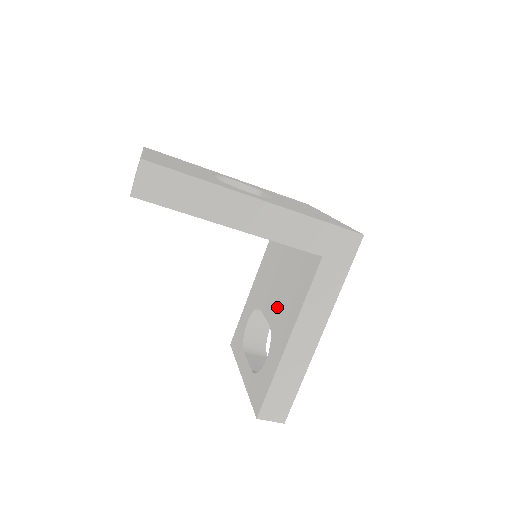
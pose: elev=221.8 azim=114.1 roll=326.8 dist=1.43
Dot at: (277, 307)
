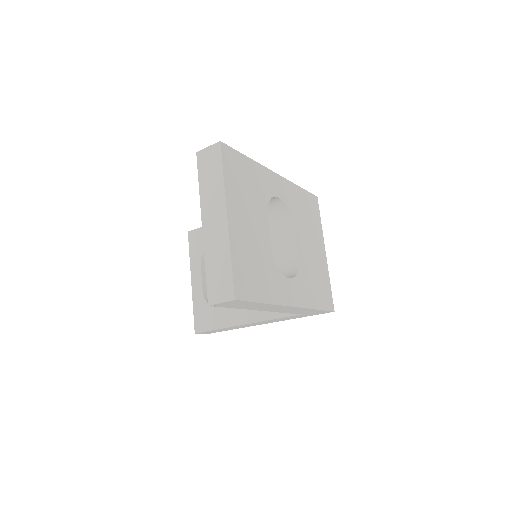
Dot at: occluded
